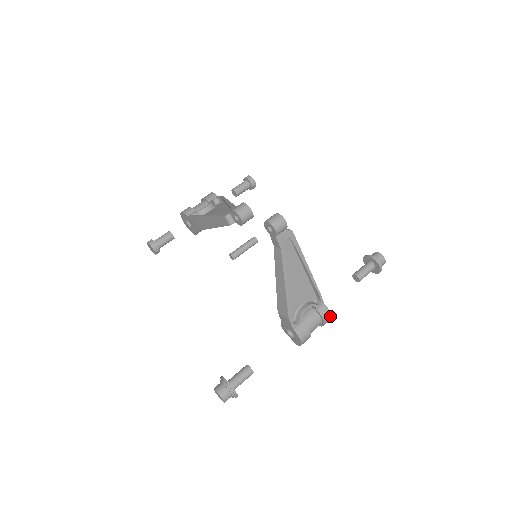
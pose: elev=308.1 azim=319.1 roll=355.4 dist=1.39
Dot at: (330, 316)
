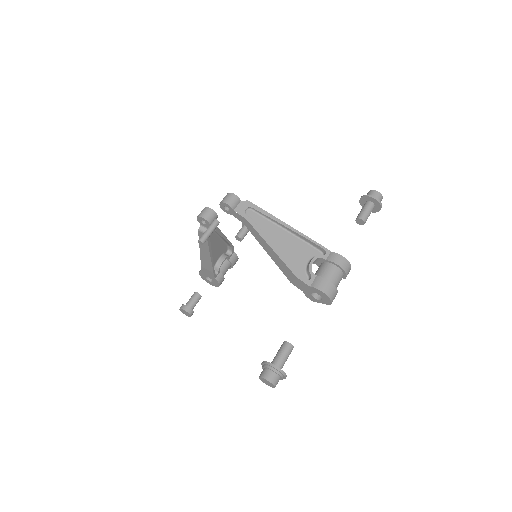
Dot at: (344, 259)
